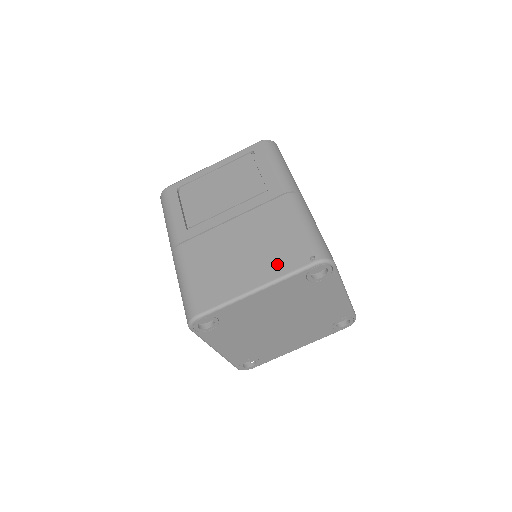
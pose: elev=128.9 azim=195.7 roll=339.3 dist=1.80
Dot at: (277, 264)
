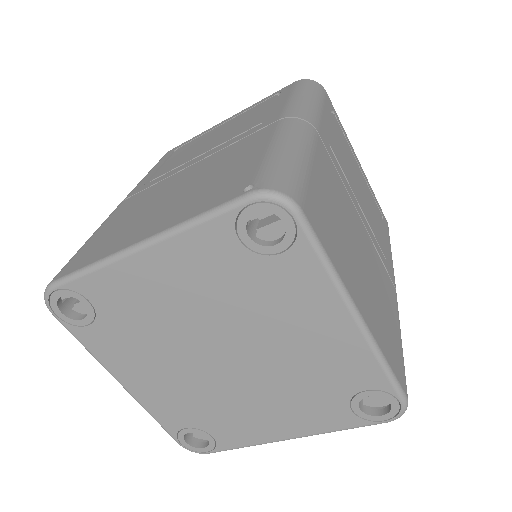
Dot at: (194, 205)
